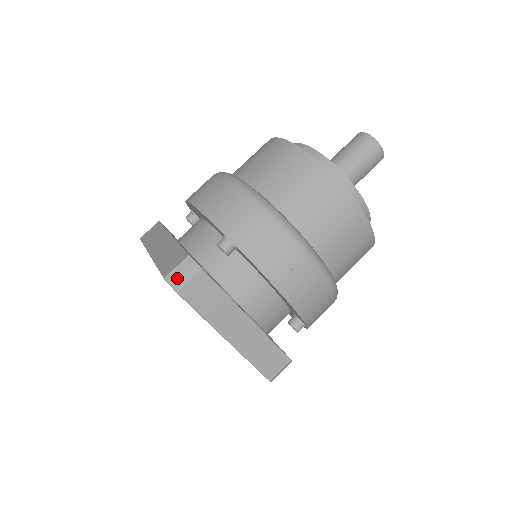
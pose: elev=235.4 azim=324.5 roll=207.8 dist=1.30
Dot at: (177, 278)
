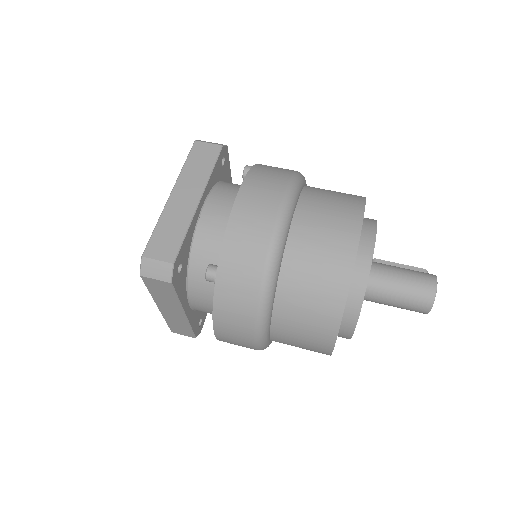
Dot at: (149, 268)
